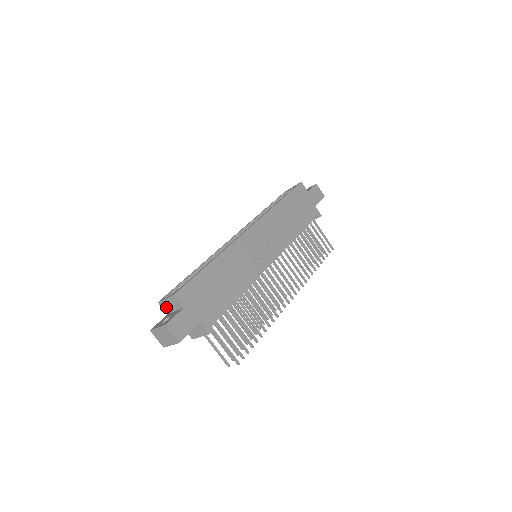
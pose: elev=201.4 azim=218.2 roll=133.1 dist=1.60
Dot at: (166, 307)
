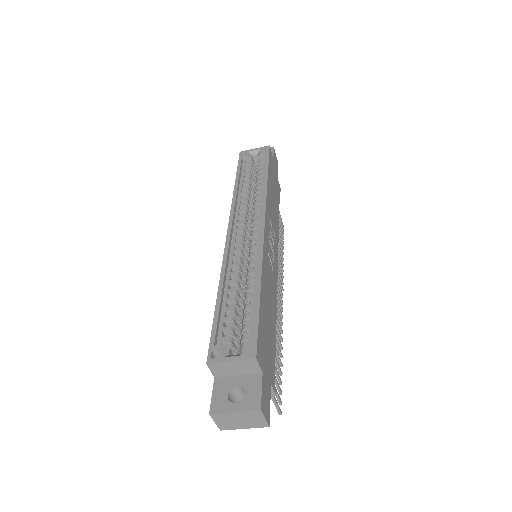
Dot at: (222, 370)
